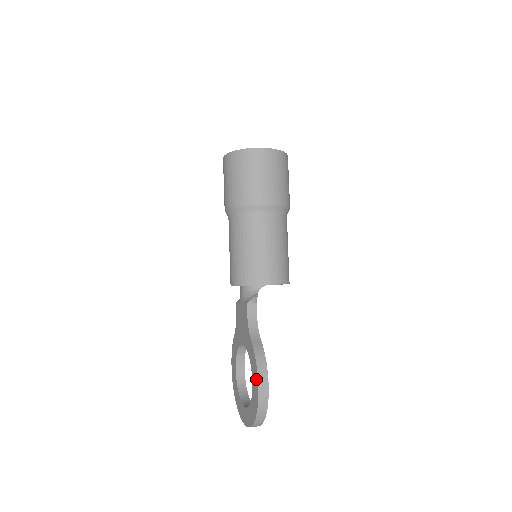
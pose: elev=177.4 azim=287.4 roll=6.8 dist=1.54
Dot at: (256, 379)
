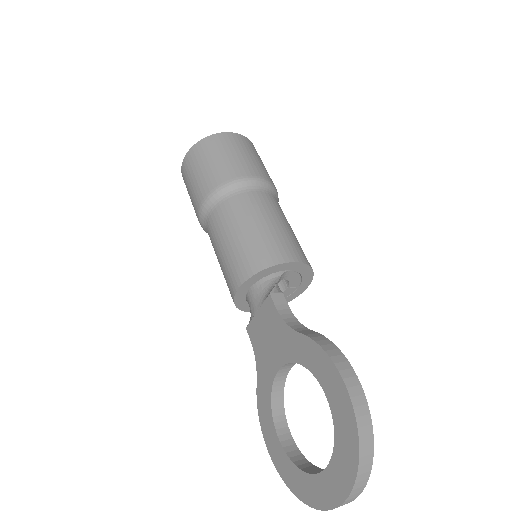
Dot at: (333, 375)
